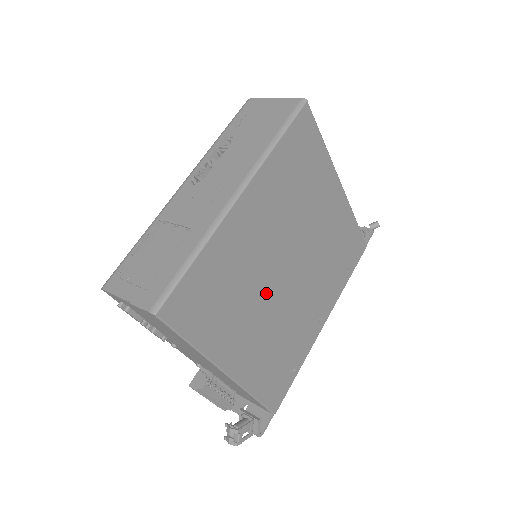
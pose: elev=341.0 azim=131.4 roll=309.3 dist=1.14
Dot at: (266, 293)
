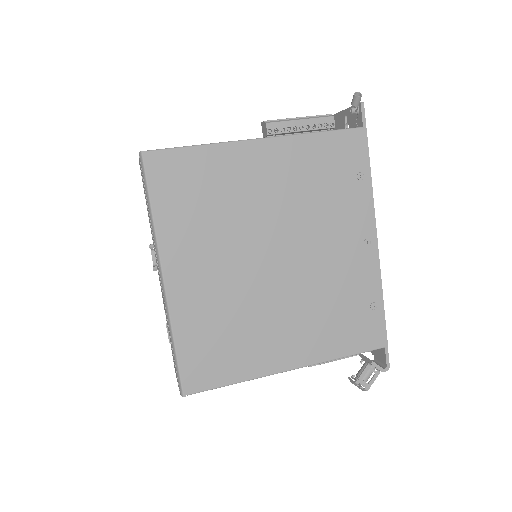
Dot at: (268, 296)
